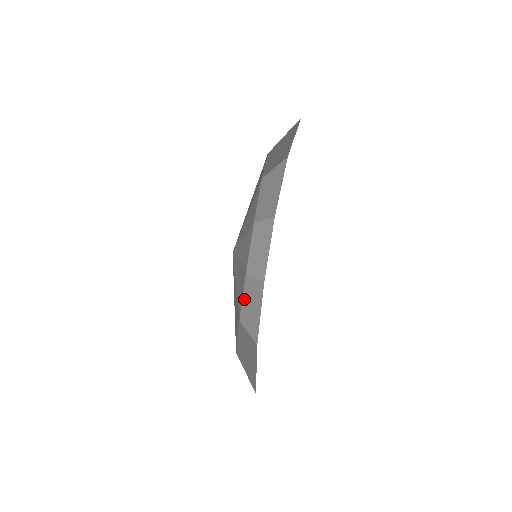
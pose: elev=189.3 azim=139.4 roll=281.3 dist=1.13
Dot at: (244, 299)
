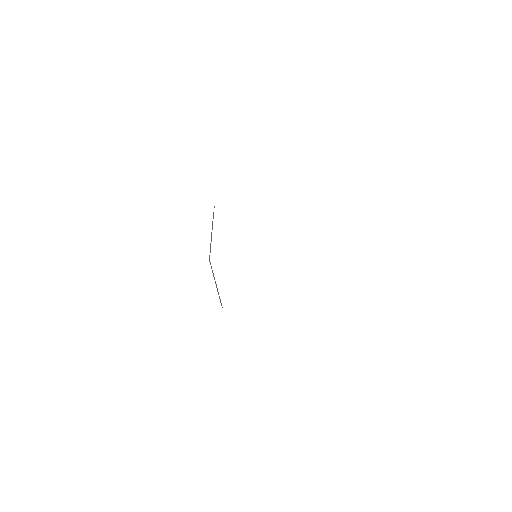
Dot at: occluded
